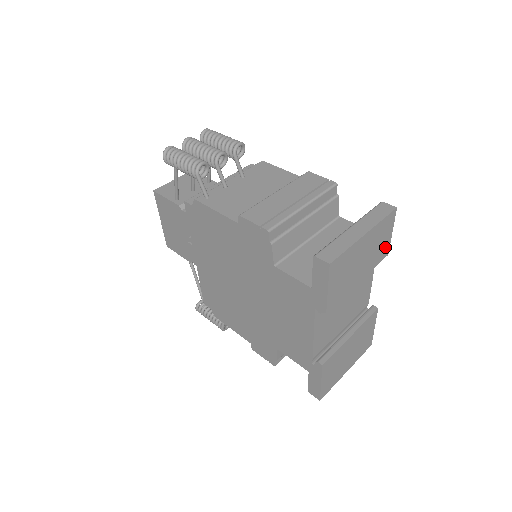
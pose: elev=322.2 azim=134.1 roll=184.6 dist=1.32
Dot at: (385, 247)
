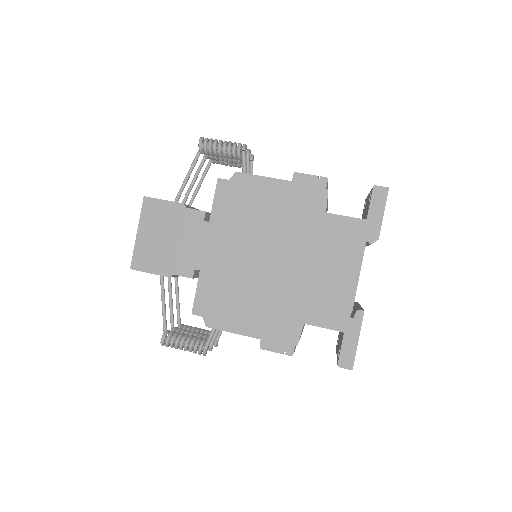
Dot at: occluded
